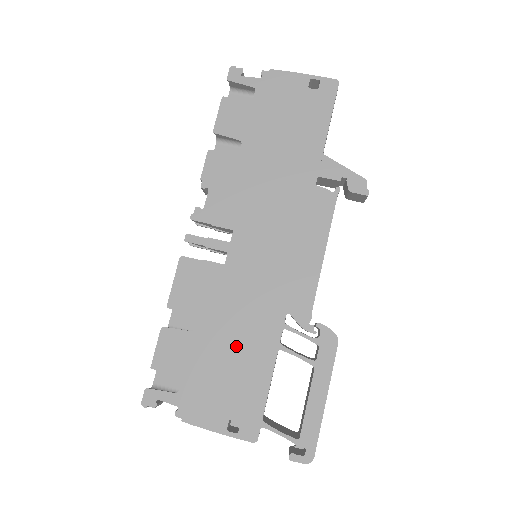
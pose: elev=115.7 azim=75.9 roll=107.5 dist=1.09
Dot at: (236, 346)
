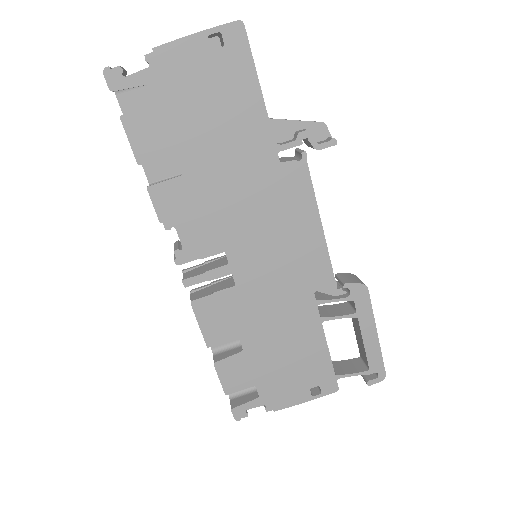
Dot at: (285, 340)
